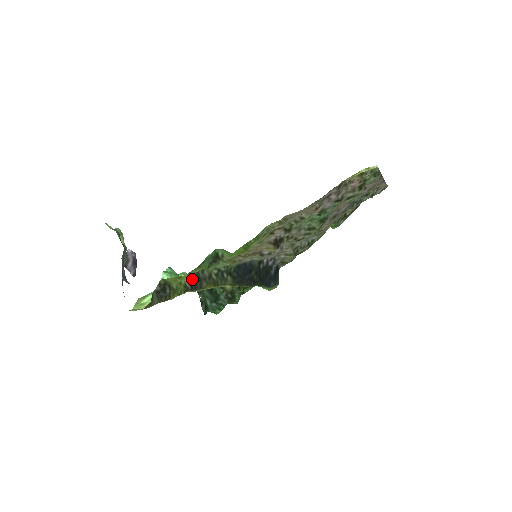
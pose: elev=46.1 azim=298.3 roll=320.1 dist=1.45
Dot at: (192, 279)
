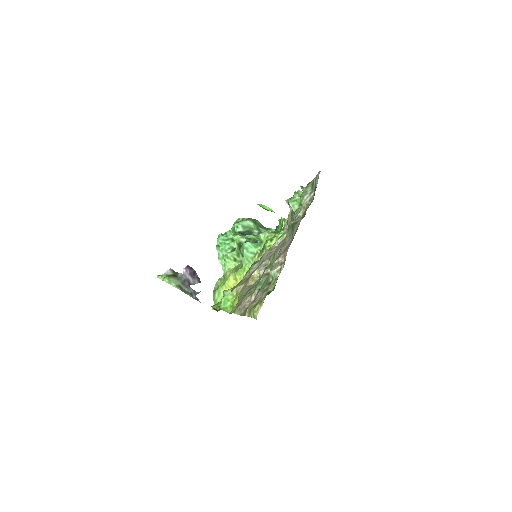
Dot at: occluded
